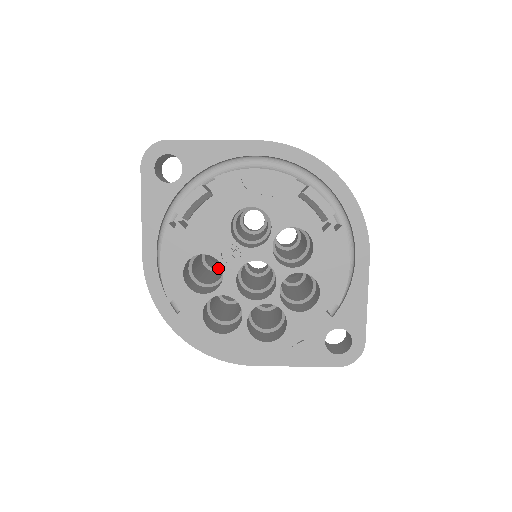
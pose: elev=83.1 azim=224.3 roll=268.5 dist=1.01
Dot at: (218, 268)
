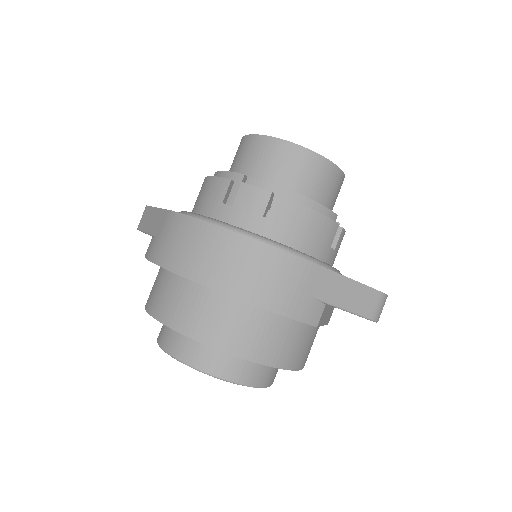
Dot at: occluded
